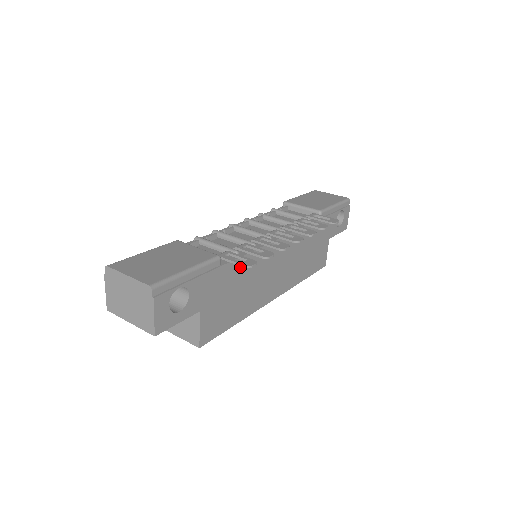
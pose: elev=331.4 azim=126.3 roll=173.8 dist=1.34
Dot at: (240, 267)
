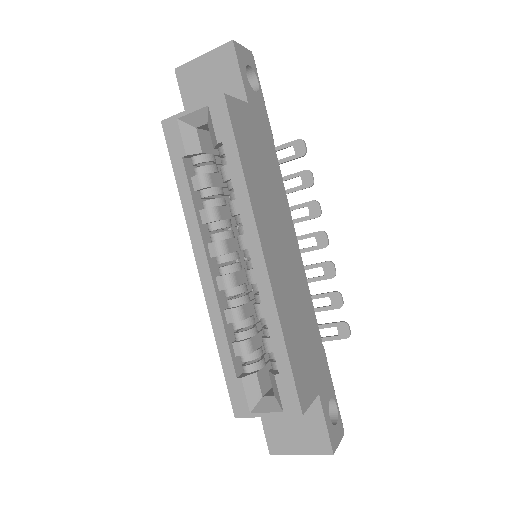
Dot at: (275, 171)
